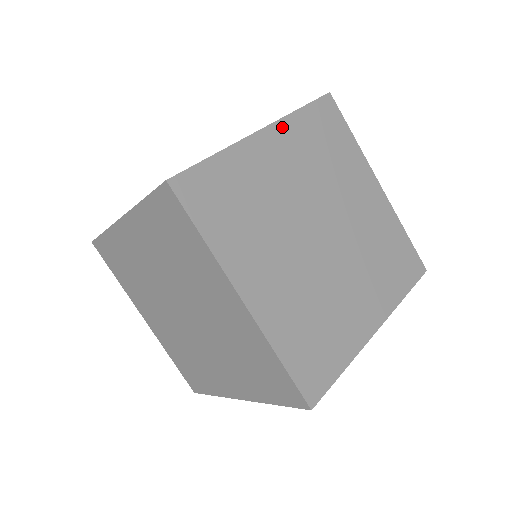
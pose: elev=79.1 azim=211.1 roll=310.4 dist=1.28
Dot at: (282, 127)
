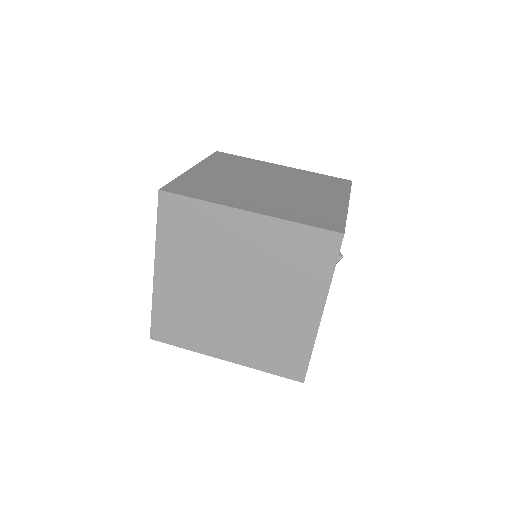
Dot at: (203, 164)
